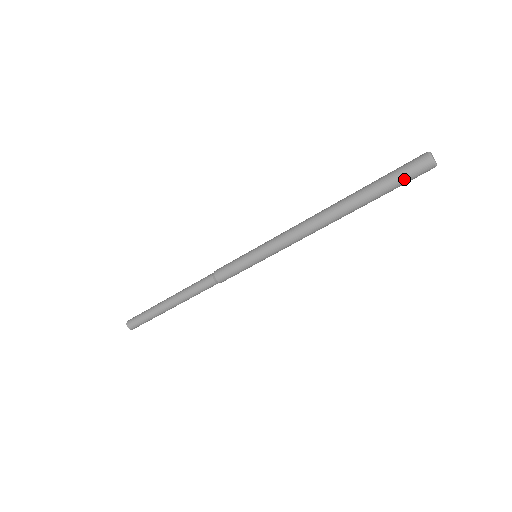
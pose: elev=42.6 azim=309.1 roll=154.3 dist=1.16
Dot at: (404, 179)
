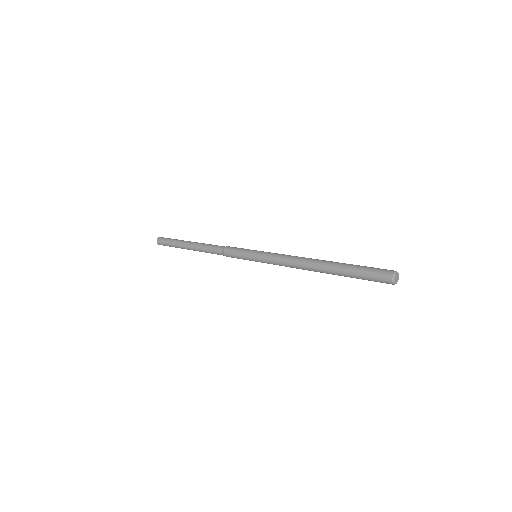
Dot at: occluded
